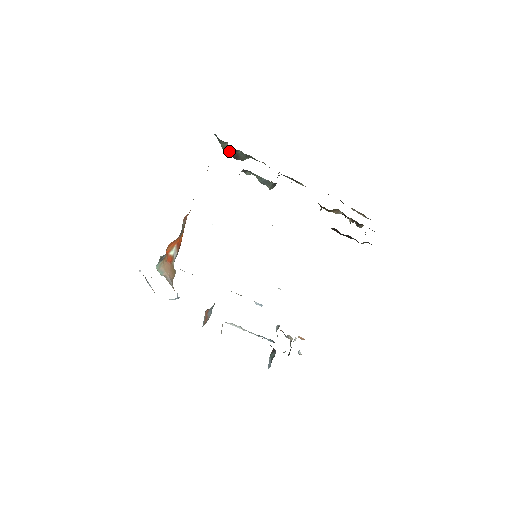
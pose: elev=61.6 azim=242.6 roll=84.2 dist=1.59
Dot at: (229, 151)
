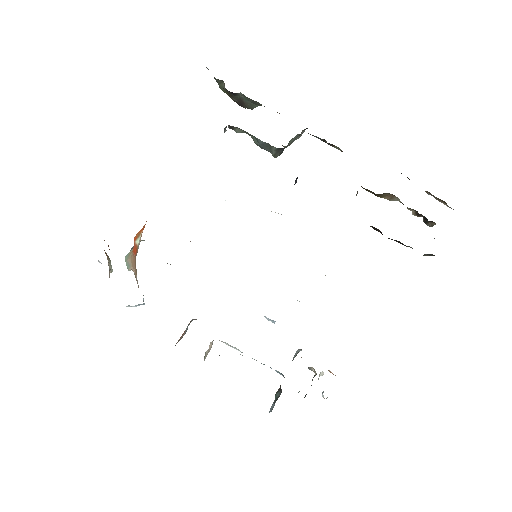
Dot at: (230, 94)
